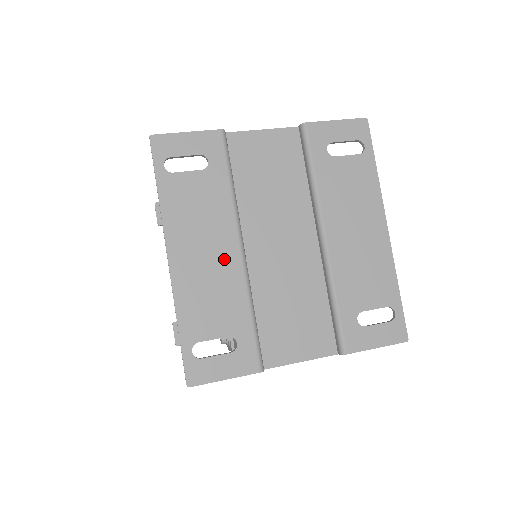
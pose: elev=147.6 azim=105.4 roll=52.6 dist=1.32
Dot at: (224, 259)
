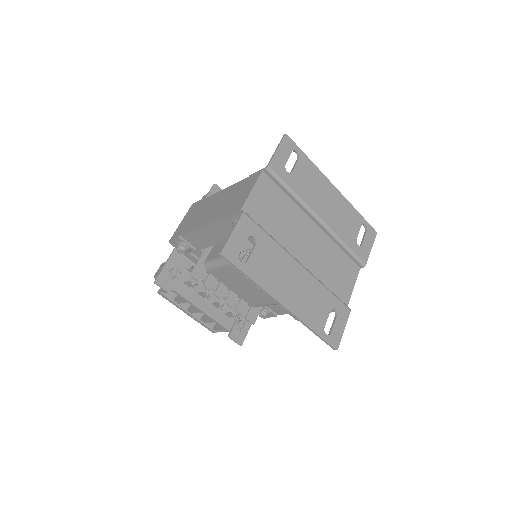
Dot at: (301, 278)
